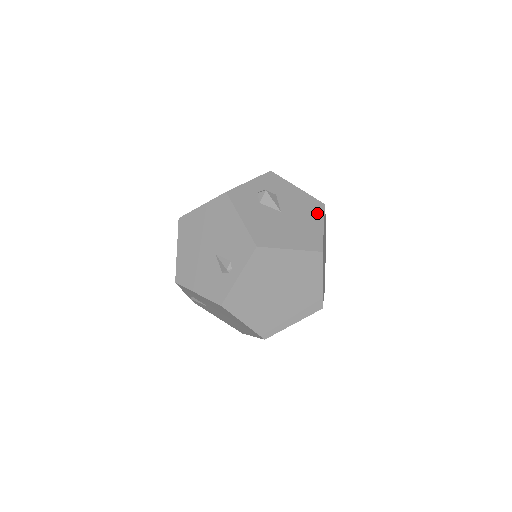
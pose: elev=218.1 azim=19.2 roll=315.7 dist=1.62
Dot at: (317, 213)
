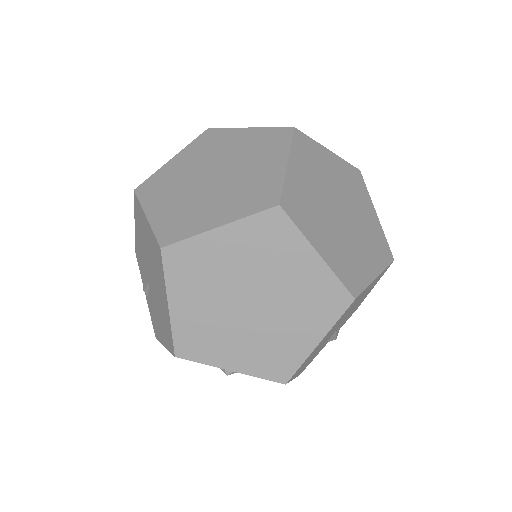
Dot at: occluded
